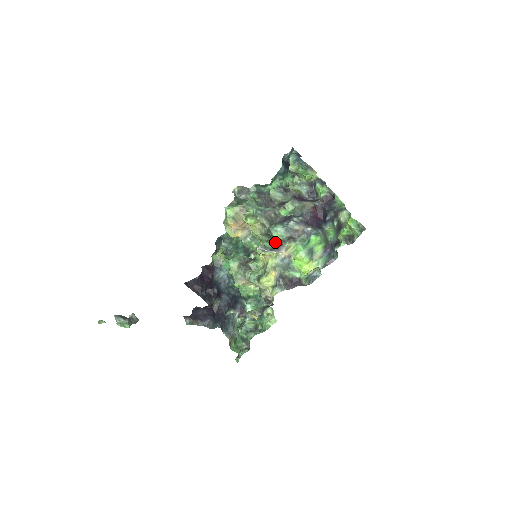
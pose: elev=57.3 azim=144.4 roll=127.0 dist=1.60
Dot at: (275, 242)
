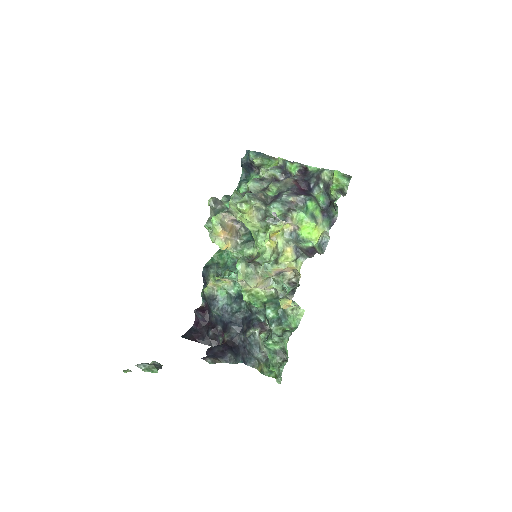
Dot at: (278, 216)
